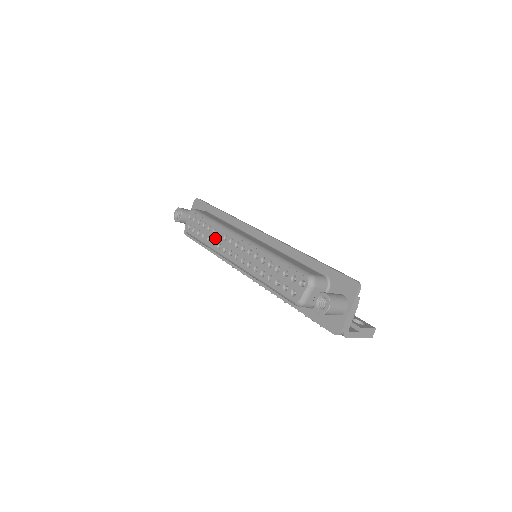
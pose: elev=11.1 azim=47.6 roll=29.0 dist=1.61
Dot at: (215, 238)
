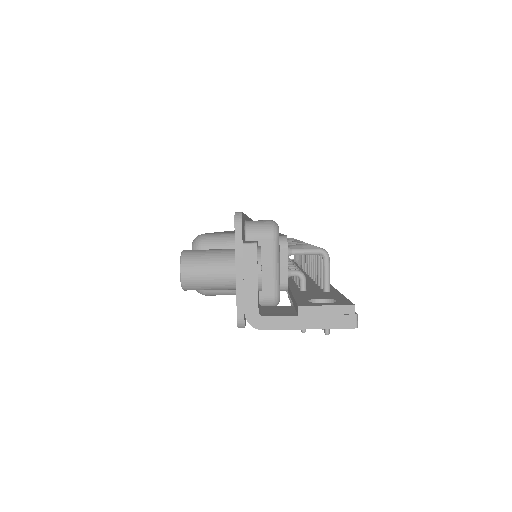
Dot at: occluded
